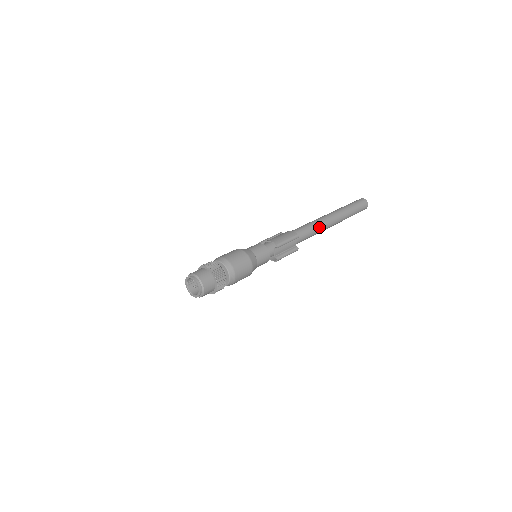
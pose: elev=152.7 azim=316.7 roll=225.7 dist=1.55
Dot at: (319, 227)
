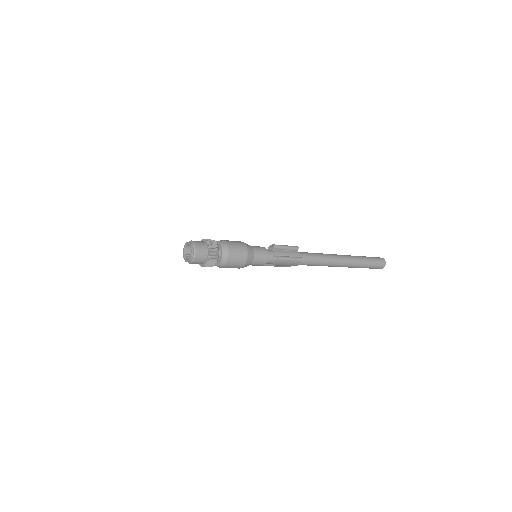
Dot at: (325, 255)
